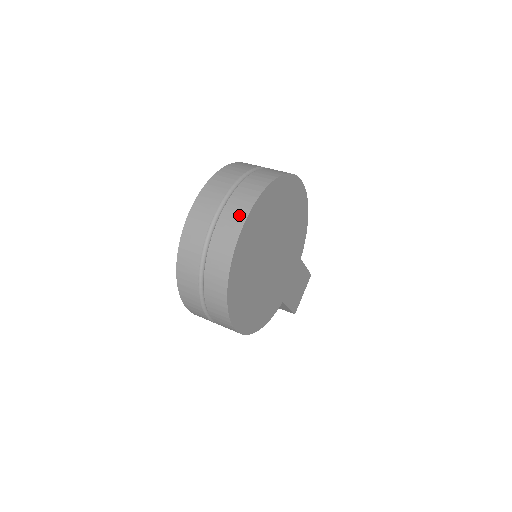
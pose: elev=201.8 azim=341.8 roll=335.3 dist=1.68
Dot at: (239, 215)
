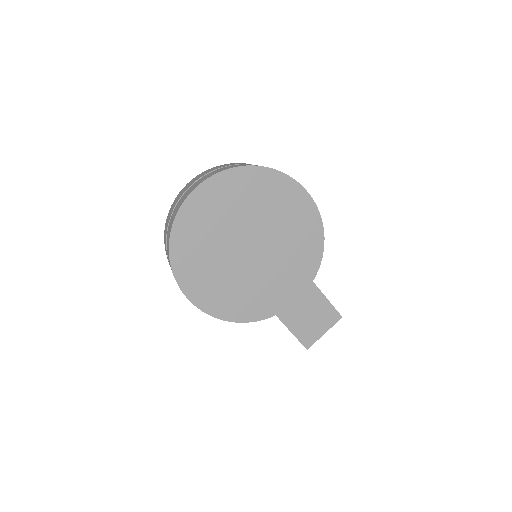
Dot at: (199, 183)
